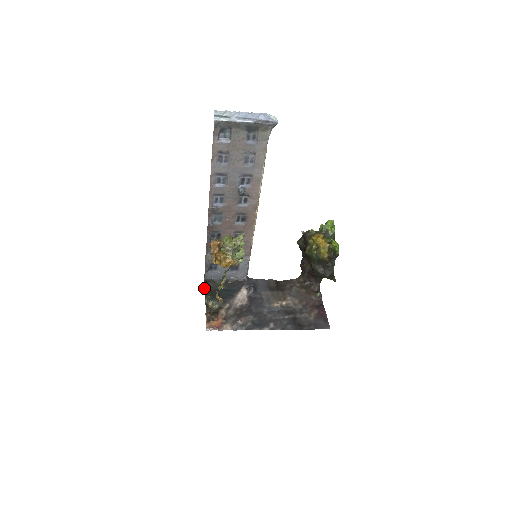
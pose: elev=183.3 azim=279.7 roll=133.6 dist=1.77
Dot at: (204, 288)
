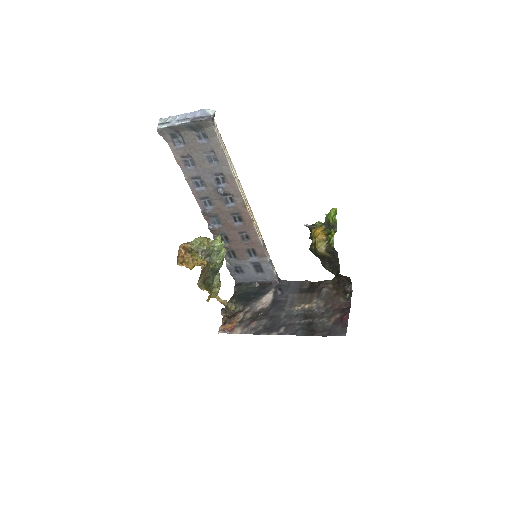
Dot at: (234, 291)
